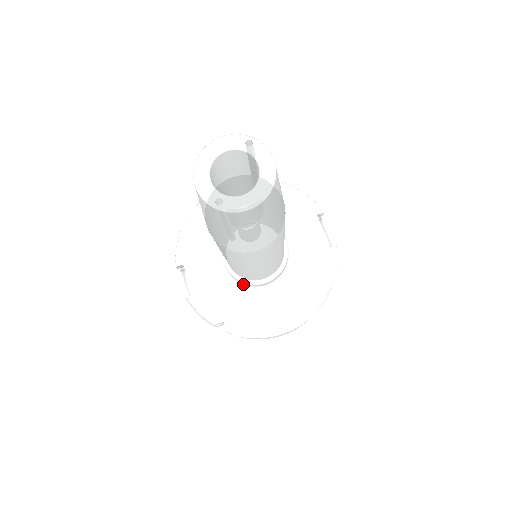
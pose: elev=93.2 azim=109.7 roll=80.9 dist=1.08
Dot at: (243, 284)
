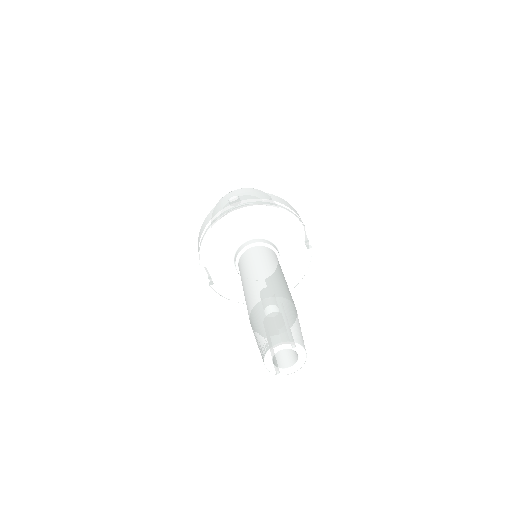
Dot at: occluded
